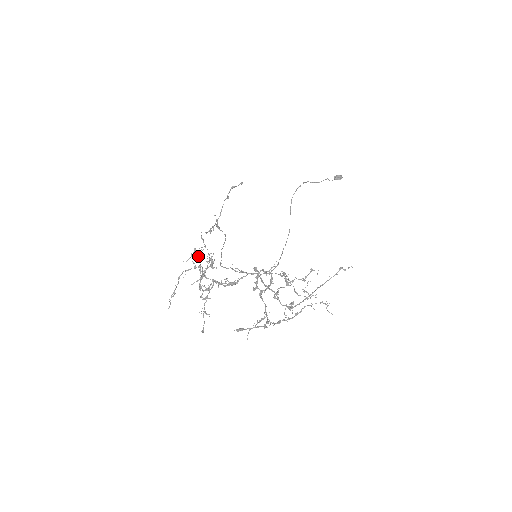
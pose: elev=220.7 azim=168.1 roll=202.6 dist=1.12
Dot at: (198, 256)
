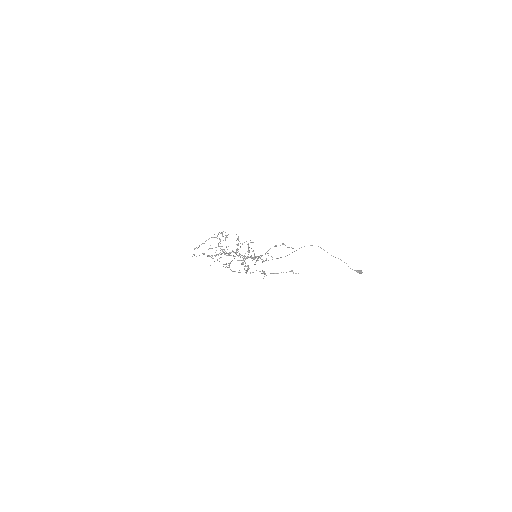
Dot at: occluded
